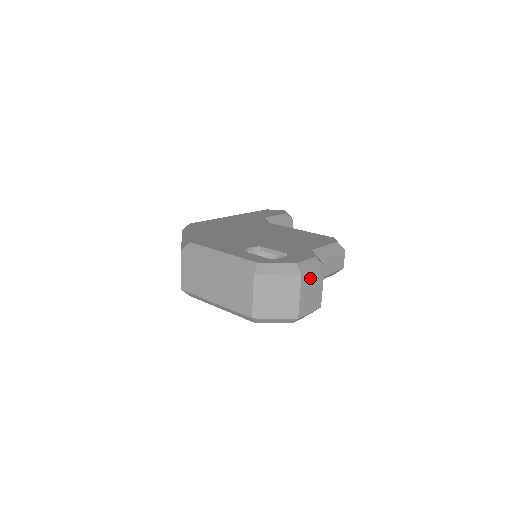
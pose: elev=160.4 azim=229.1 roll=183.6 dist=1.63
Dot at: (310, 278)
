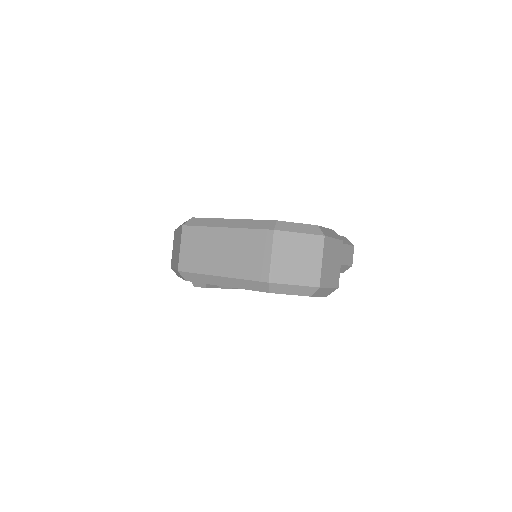
Dot at: (331, 245)
